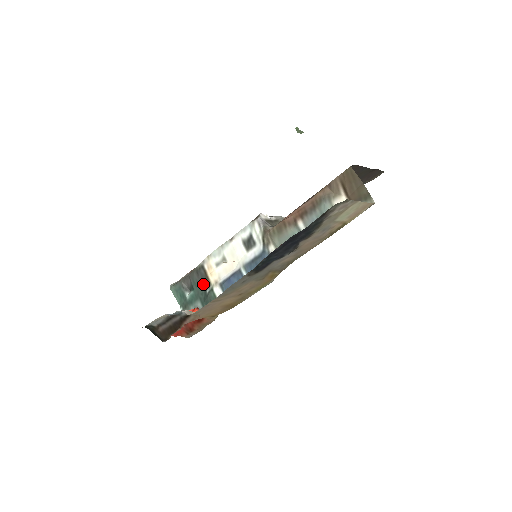
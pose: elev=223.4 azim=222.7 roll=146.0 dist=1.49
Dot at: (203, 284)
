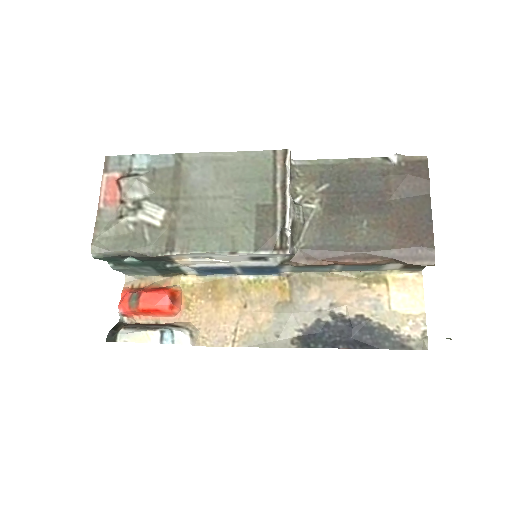
Dot at: (160, 260)
